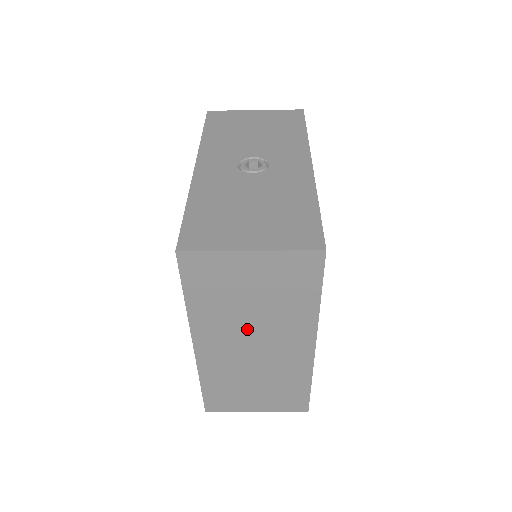
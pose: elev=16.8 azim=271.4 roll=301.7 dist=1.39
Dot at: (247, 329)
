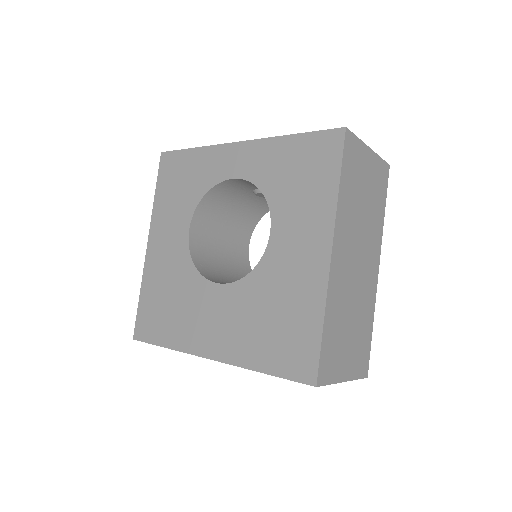
Dot at: (358, 236)
